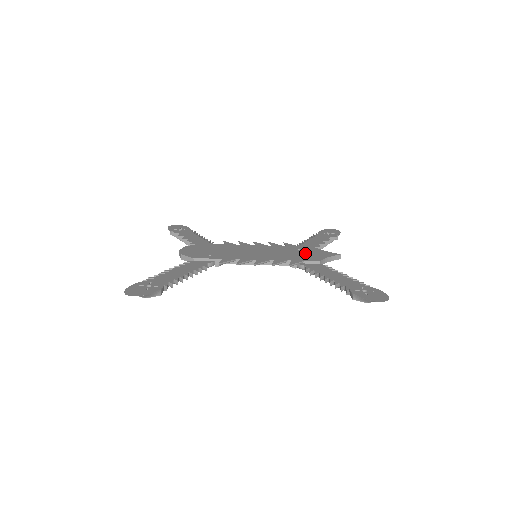
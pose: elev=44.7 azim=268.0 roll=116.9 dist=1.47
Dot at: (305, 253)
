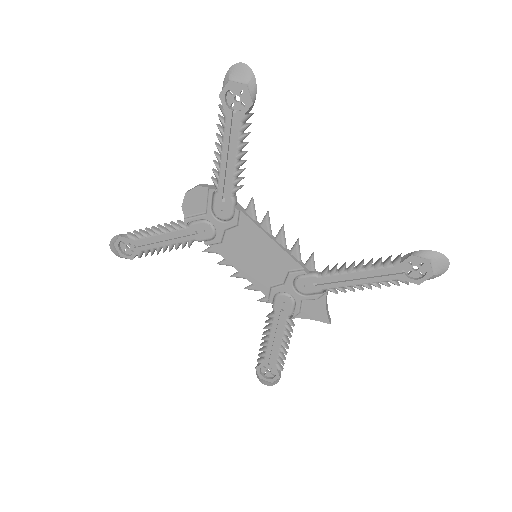
Dot at: occluded
